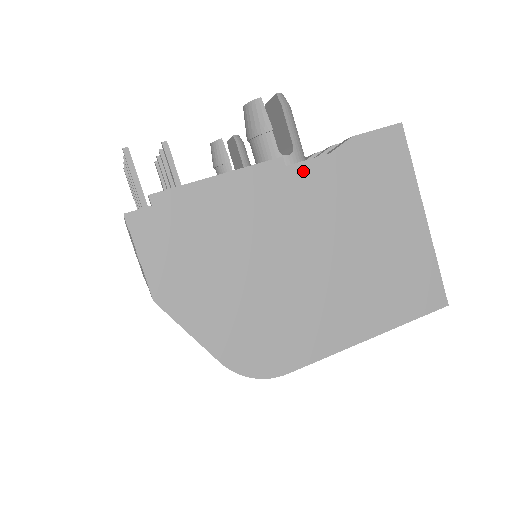
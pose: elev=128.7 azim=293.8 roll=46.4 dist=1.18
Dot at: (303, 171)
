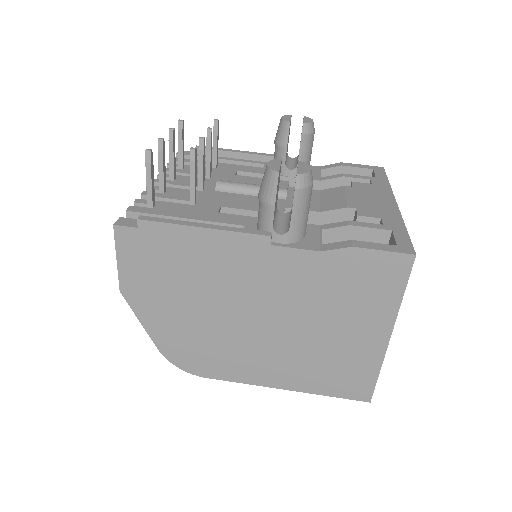
Dot at: (286, 255)
